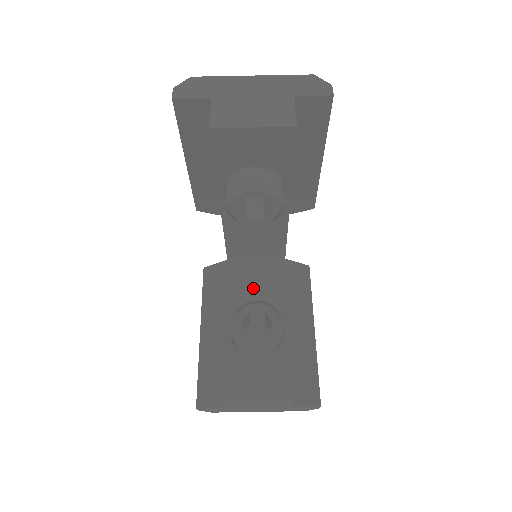
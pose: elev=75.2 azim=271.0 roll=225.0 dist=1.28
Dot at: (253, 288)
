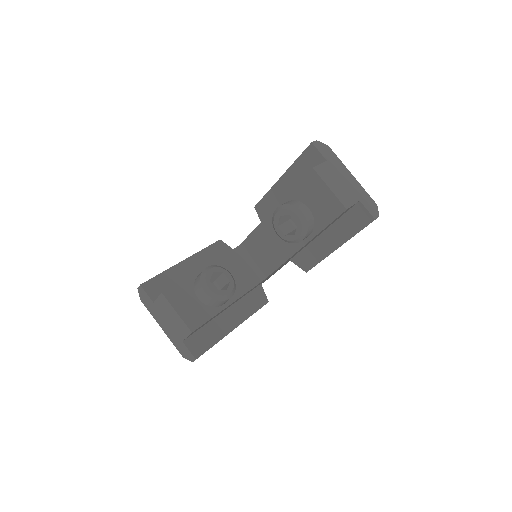
Dot at: (234, 271)
